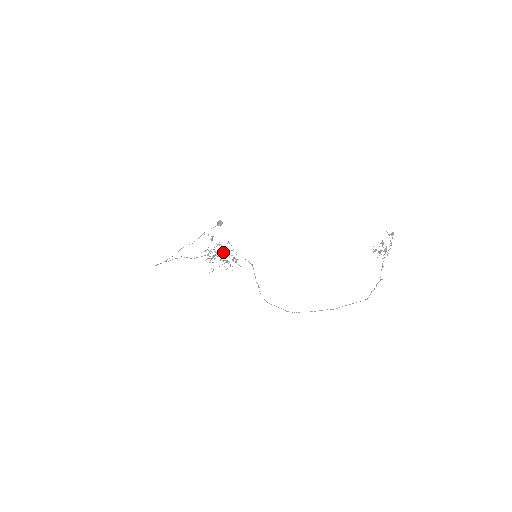
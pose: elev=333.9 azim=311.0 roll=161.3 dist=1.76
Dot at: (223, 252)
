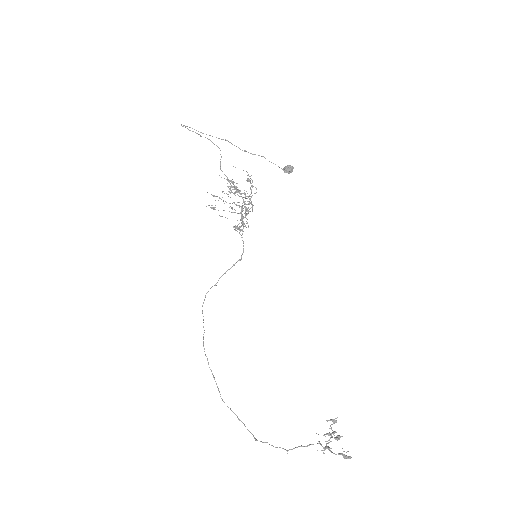
Dot at: (246, 204)
